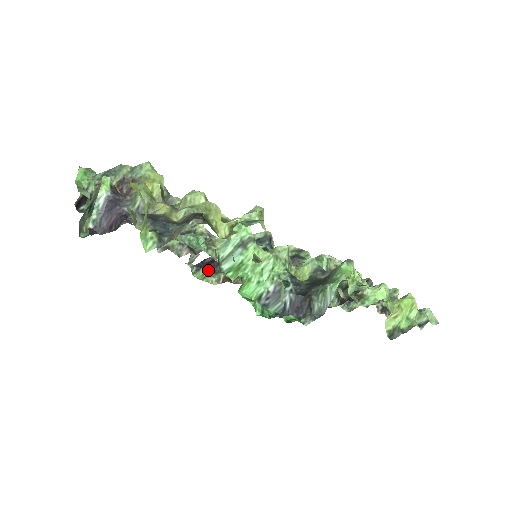
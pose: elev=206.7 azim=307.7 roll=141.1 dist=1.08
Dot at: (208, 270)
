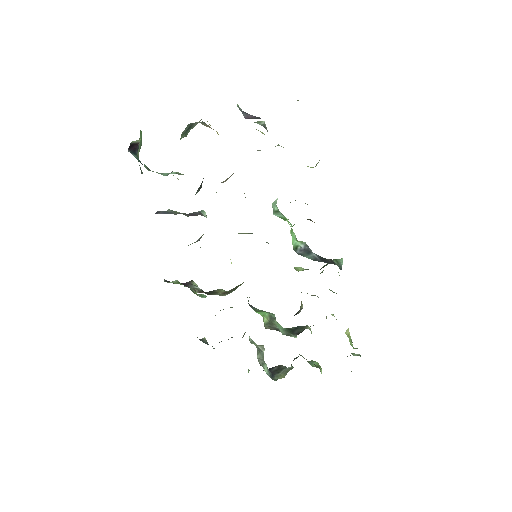
Dot at: occluded
